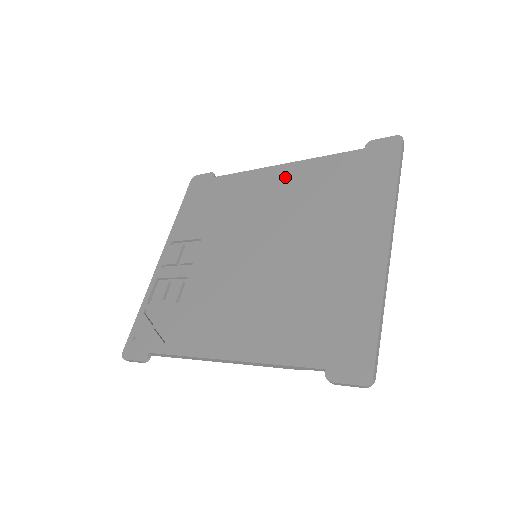
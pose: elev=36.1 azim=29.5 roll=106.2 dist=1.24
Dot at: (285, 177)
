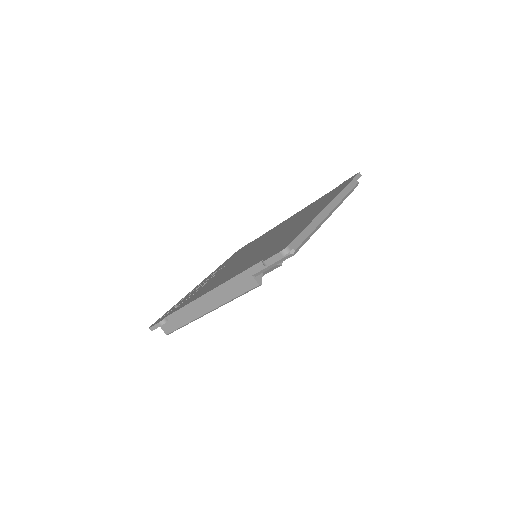
Dot at: (289, 219)
